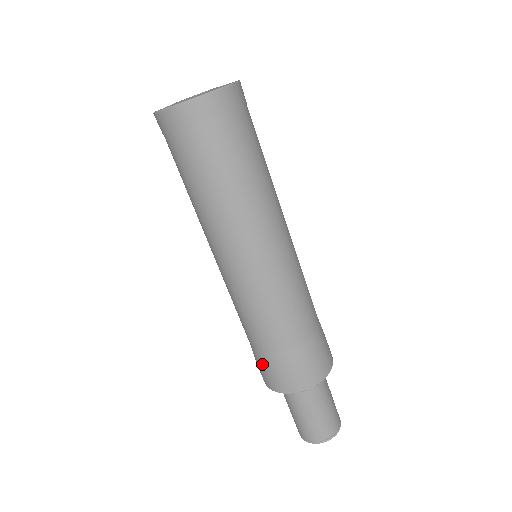
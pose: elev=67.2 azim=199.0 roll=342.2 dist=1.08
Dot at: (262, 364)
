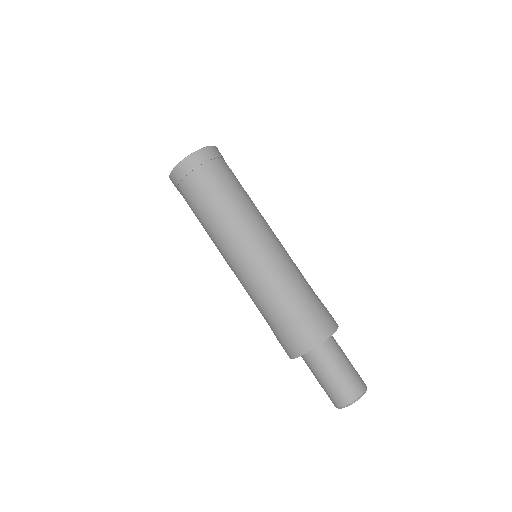
Dot at: (282, 335)
